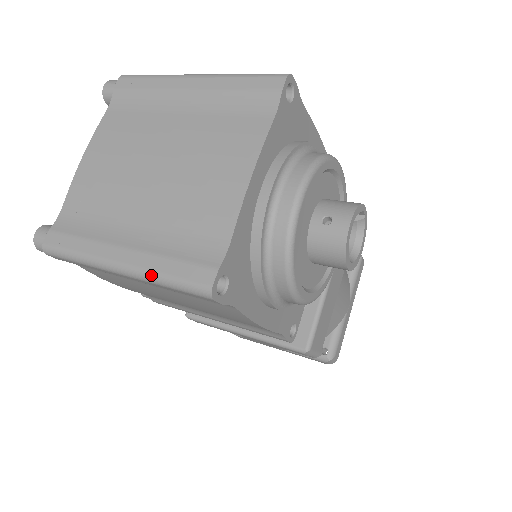
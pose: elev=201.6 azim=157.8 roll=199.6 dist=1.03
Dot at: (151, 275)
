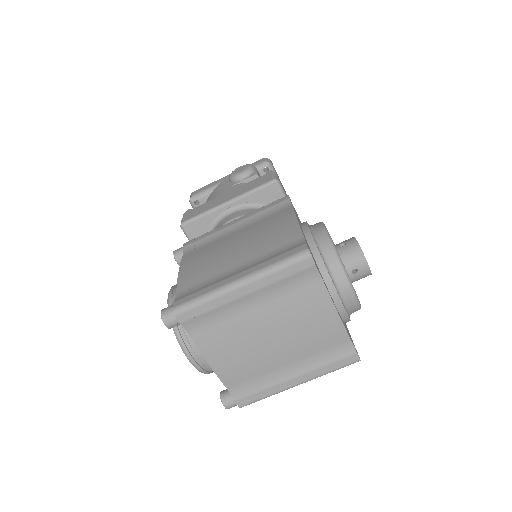
Dot at: occluded
